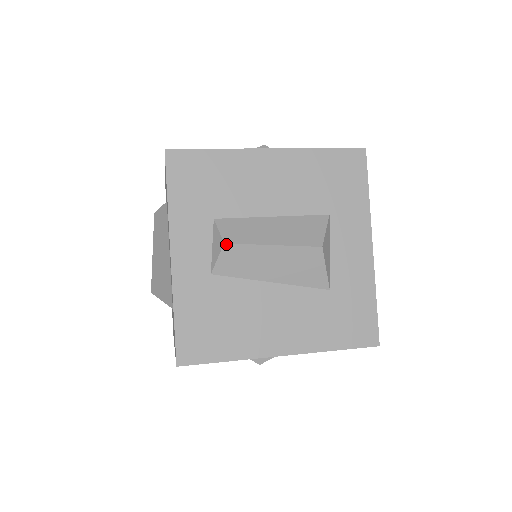
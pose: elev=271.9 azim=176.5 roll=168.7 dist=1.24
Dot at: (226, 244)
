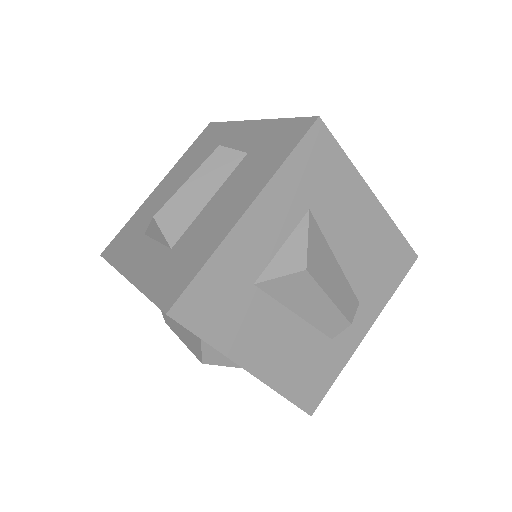
Dot at: (167, 323)
